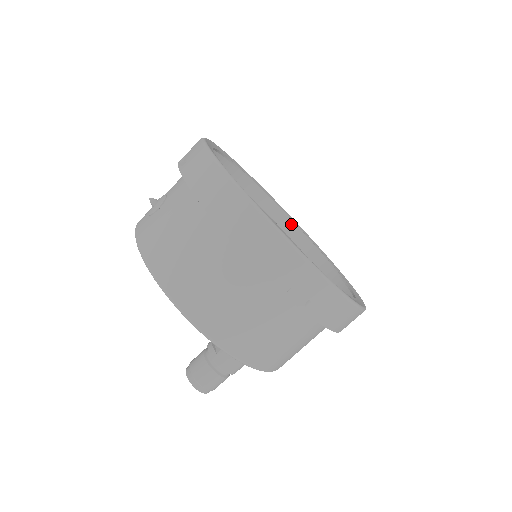
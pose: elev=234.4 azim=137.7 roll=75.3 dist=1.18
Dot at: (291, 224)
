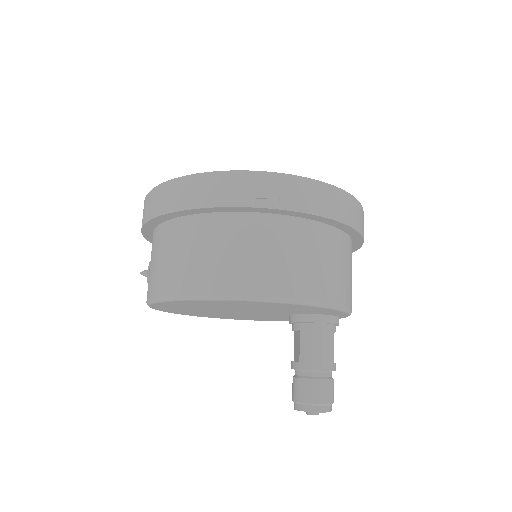
Dot at: occluded
